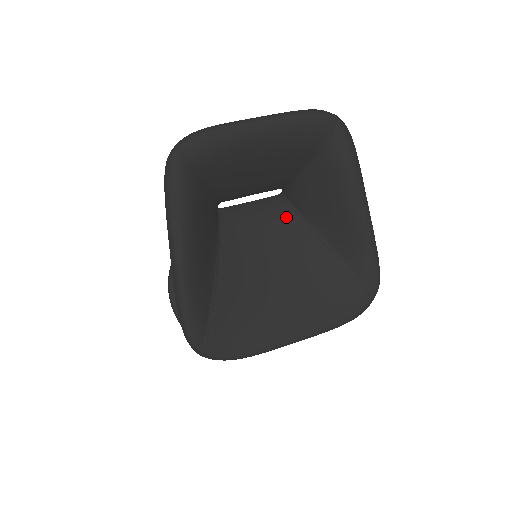
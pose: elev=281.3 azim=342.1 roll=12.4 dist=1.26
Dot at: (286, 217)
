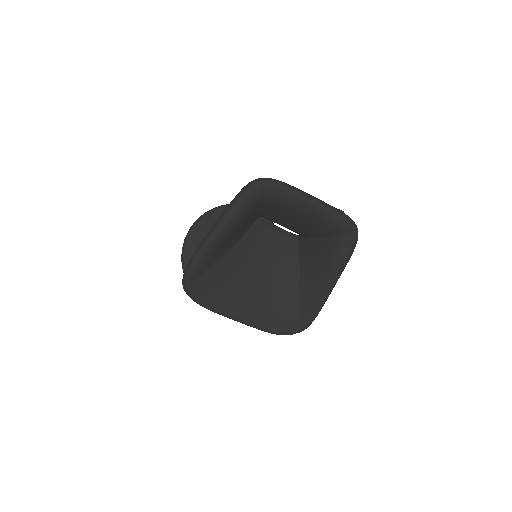
Dot at: (289, 252)
